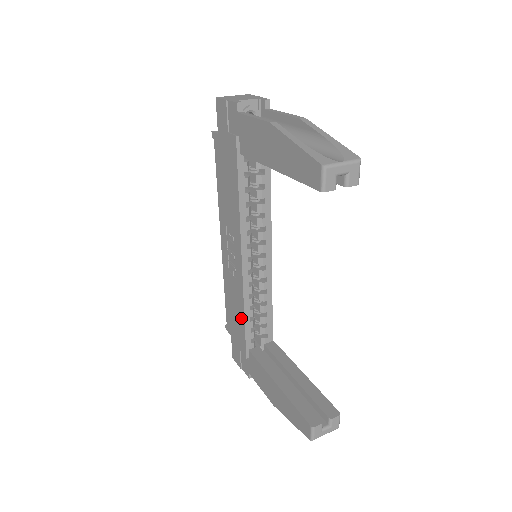
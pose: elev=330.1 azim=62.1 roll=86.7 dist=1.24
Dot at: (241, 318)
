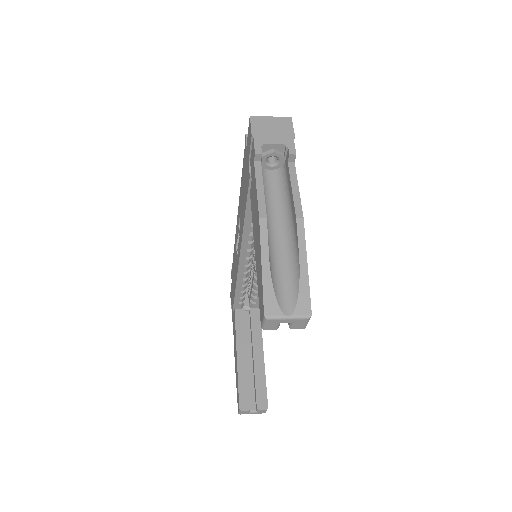
Dot at: (234, 286)
